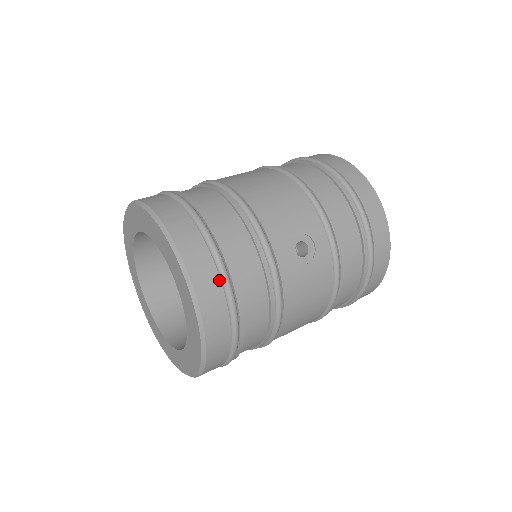
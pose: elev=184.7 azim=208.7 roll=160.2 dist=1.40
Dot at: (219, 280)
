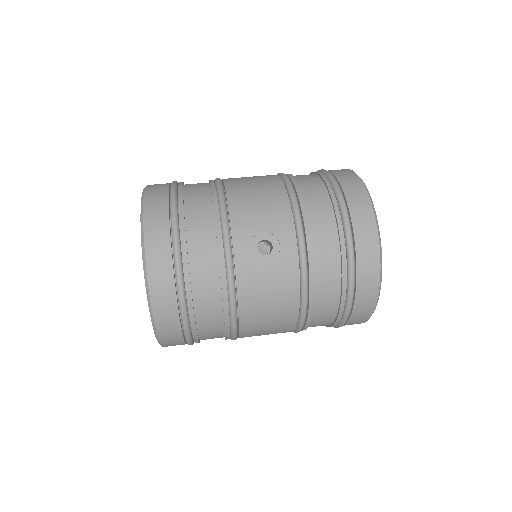
Dot at: (171, 256)
